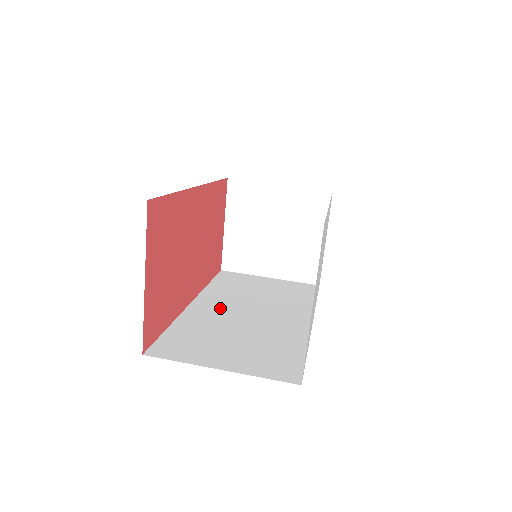
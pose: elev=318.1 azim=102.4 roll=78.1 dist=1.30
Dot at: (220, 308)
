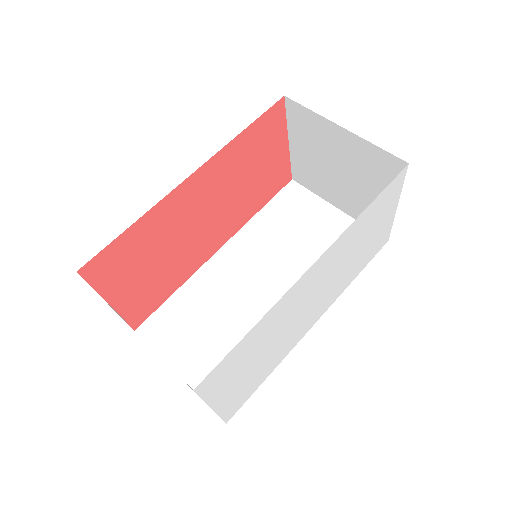
Dot at: (239, 268)
